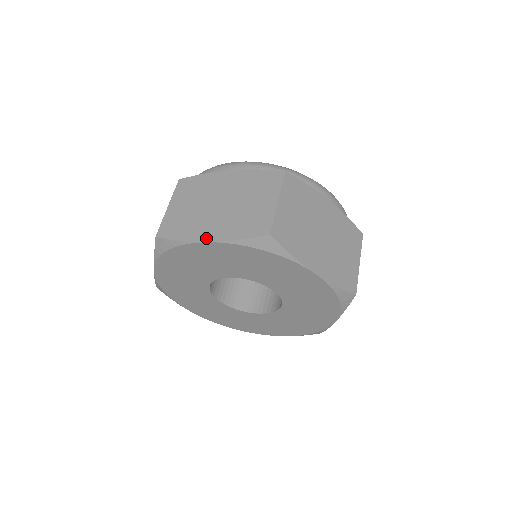
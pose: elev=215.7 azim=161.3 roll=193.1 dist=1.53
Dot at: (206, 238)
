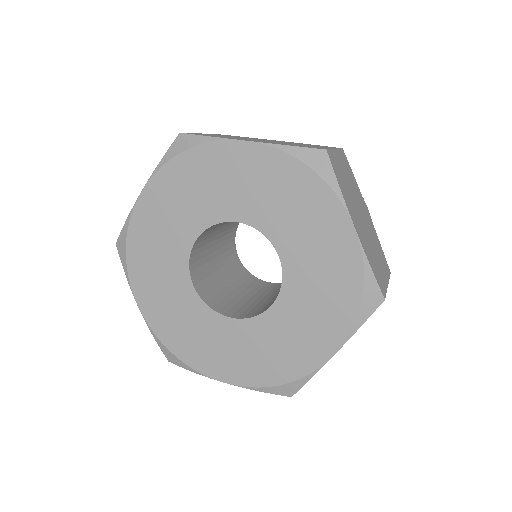
Dot at: (245, 140)
